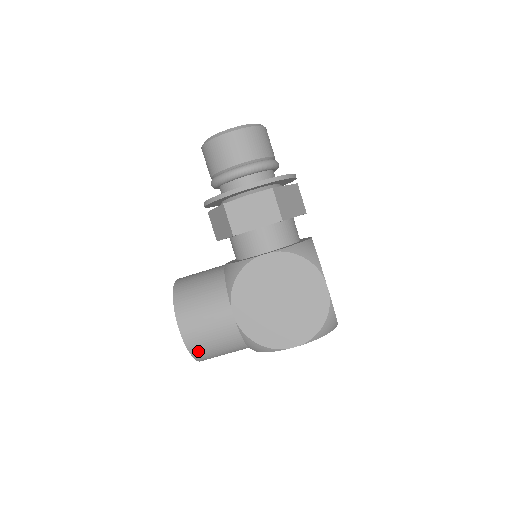
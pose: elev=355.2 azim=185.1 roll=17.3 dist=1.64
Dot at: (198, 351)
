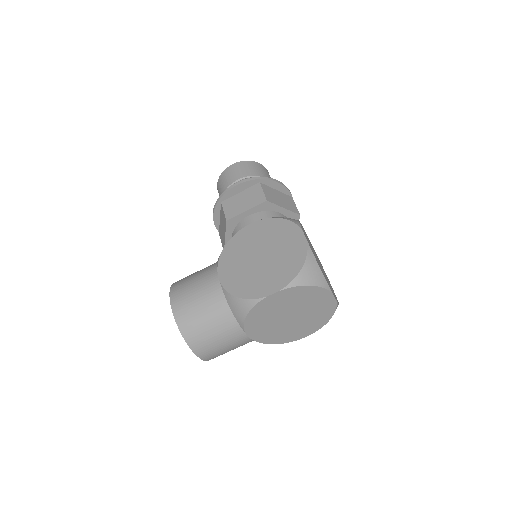
Dot at: (186, 324)
